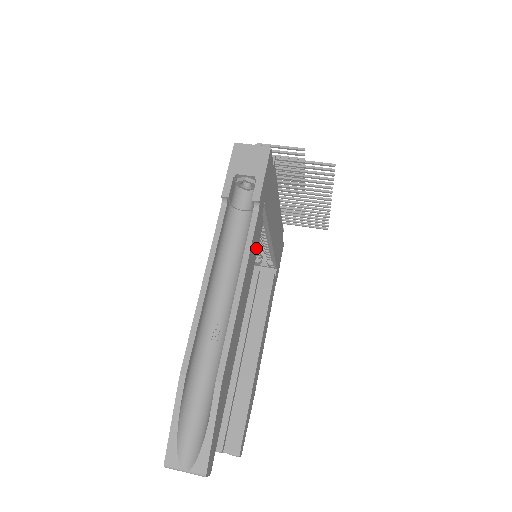
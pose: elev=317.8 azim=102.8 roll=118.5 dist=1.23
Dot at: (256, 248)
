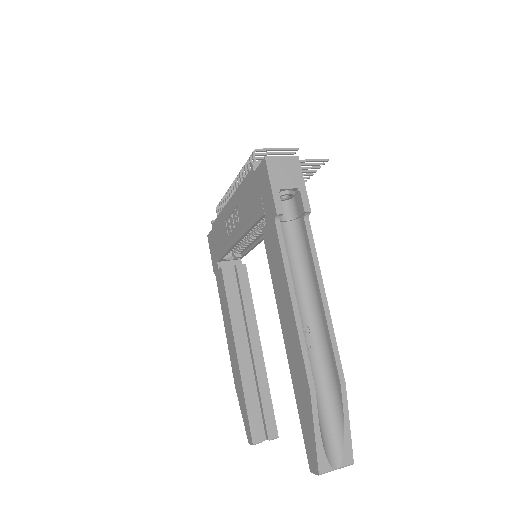
Dot at: occluded
